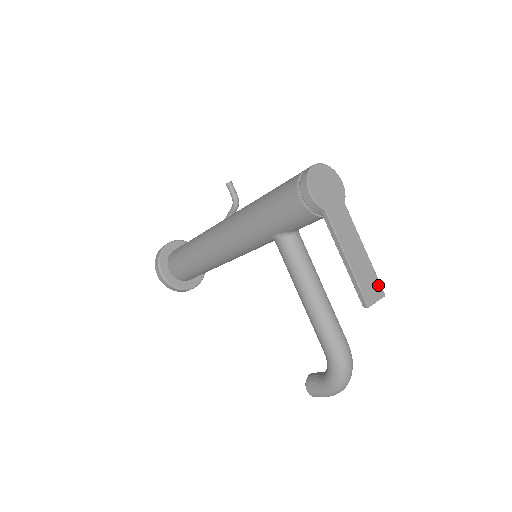
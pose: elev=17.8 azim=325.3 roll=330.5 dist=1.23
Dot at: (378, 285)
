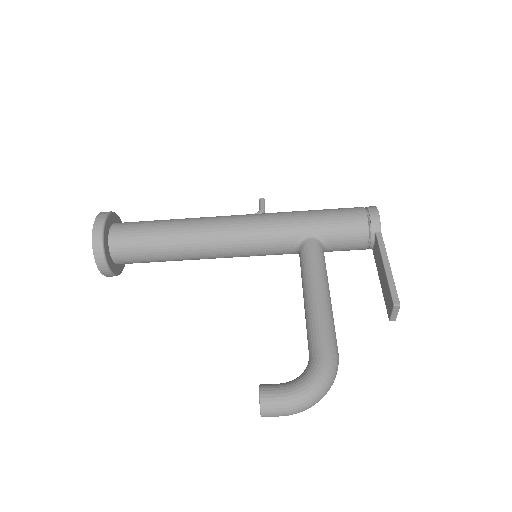
Dot at: occluded
